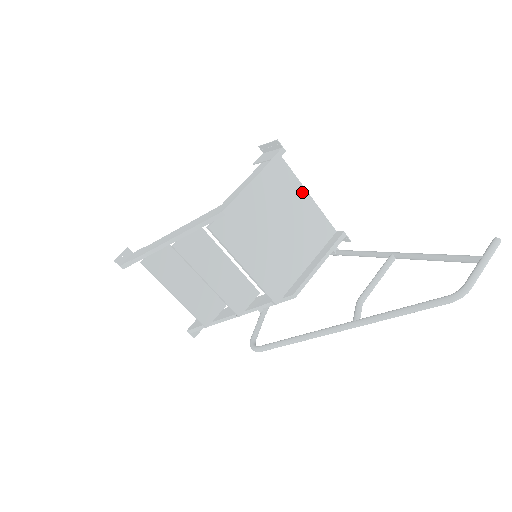
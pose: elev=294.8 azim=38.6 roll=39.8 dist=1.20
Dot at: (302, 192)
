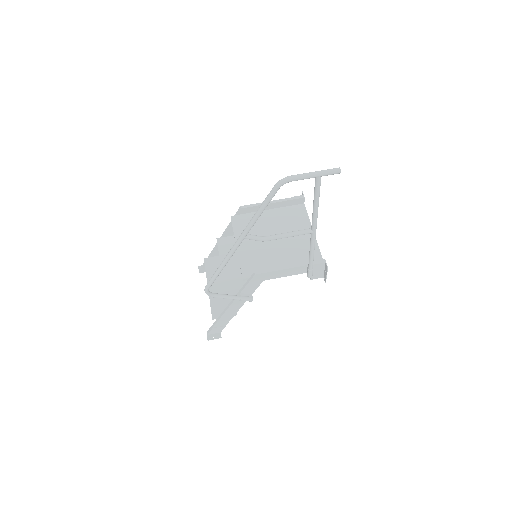
Dot at: occluded
